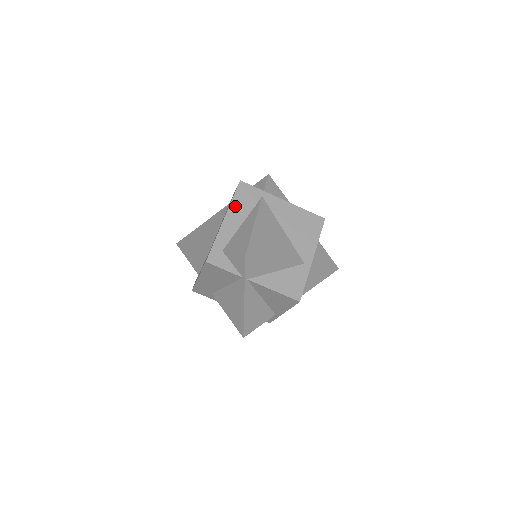
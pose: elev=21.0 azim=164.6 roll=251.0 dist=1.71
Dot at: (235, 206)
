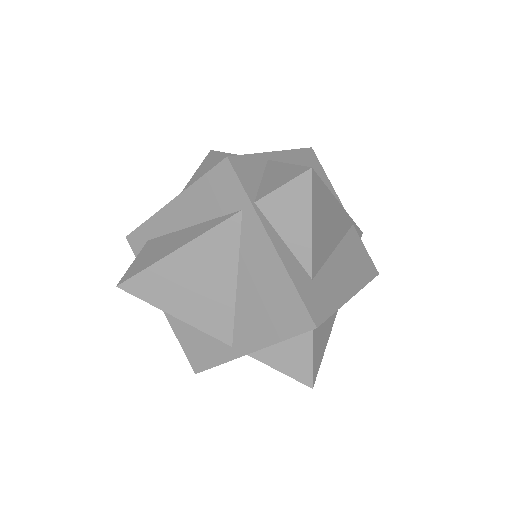
Dot at: (195, 194)
